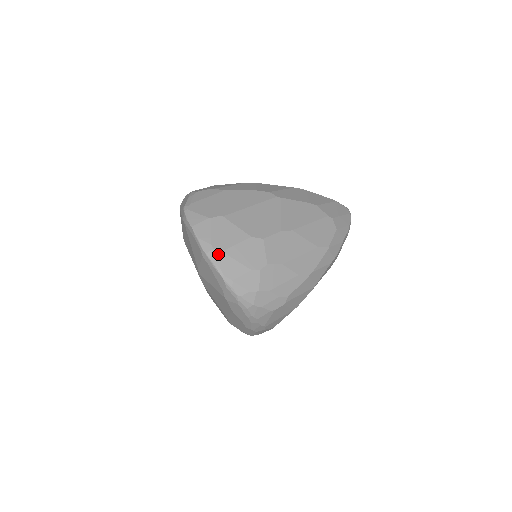
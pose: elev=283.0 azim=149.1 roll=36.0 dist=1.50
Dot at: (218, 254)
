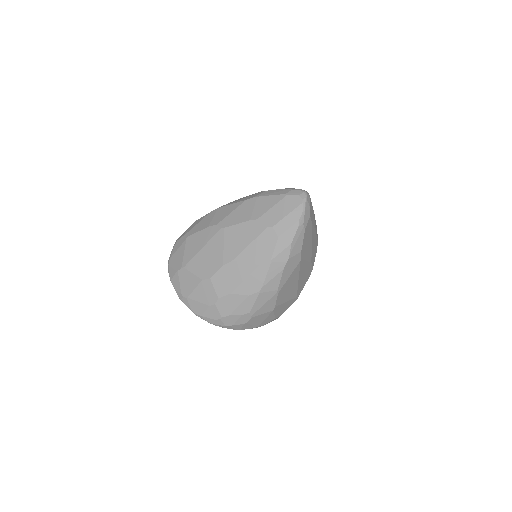
Dot at: (186, 300)
